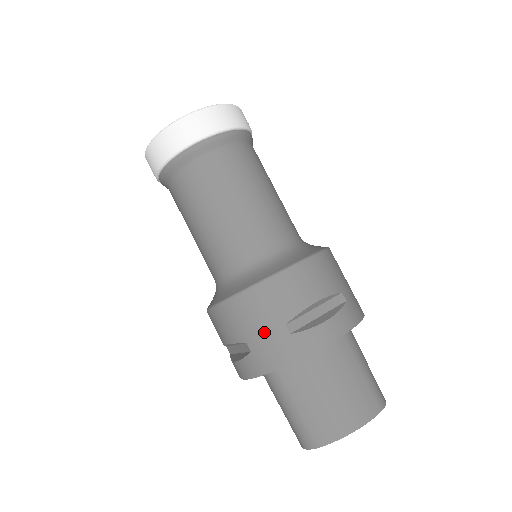
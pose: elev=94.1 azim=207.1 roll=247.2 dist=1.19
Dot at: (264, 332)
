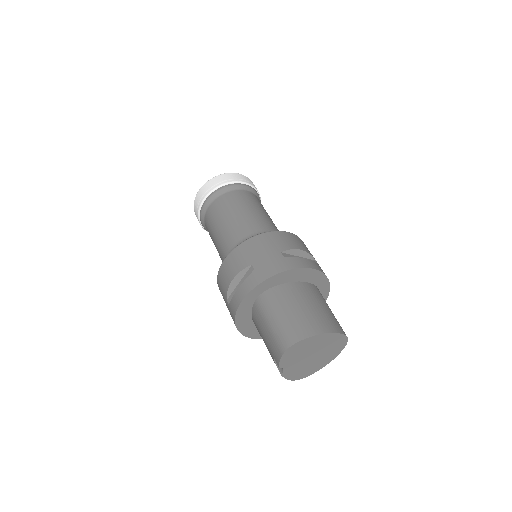
Dot at: (266, 255)
